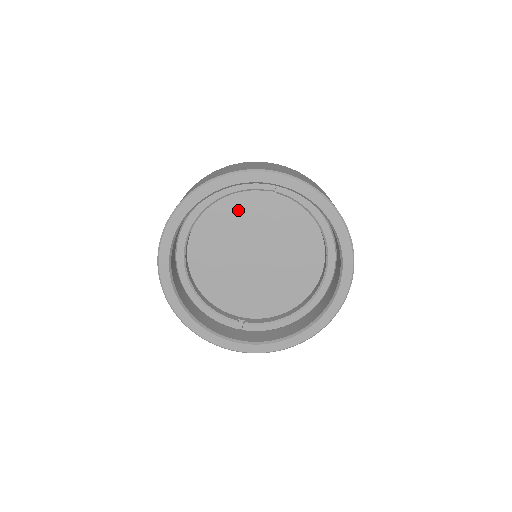
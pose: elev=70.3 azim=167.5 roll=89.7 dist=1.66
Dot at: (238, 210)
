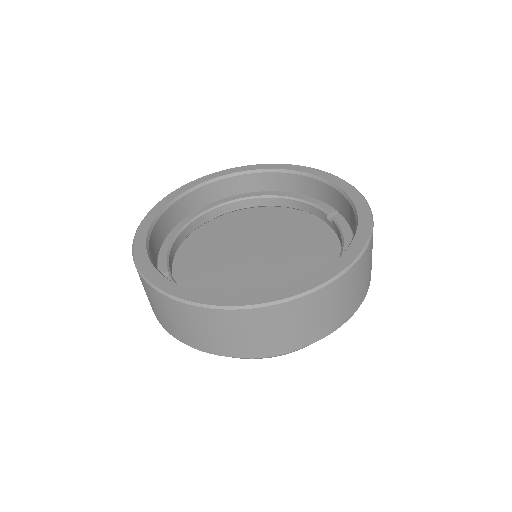
Dot at: (288, 221)
